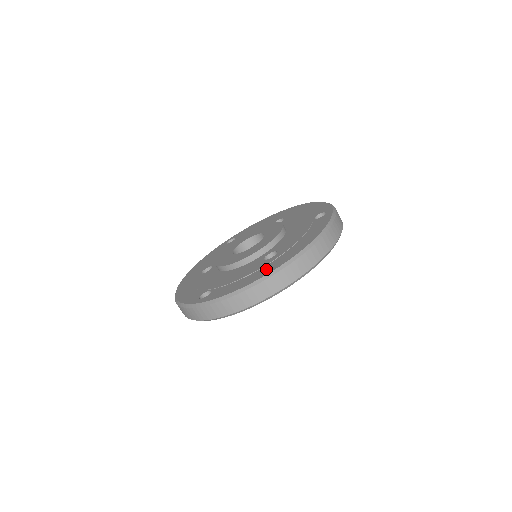
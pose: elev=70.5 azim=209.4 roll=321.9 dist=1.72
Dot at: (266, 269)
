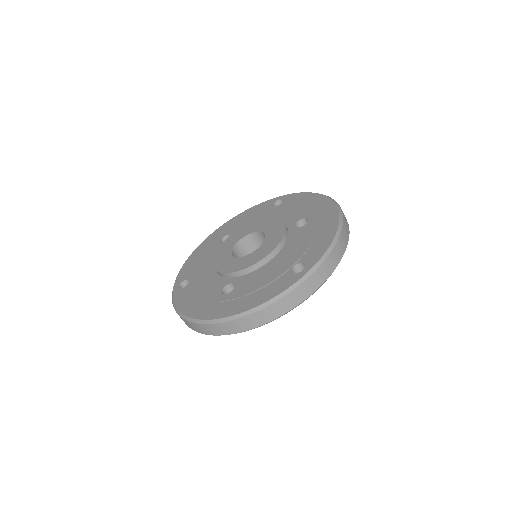
Dot at: (204, 309)
